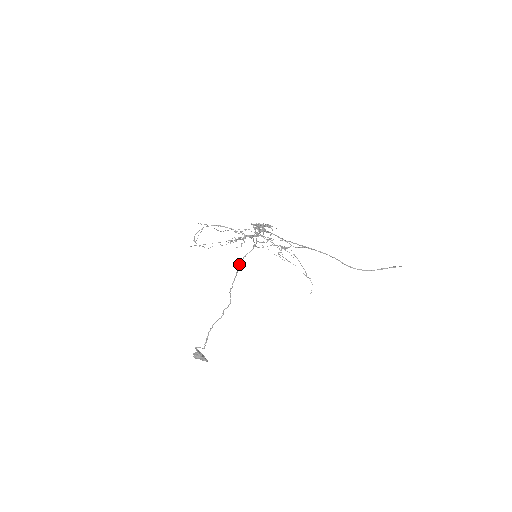
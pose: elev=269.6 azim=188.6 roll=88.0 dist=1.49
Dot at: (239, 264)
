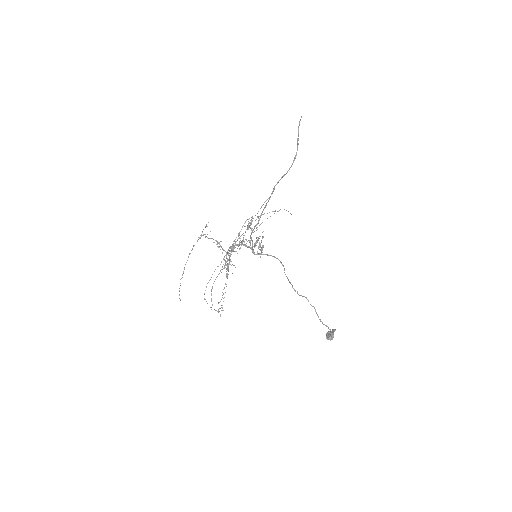
Dot at: (289, 281)
